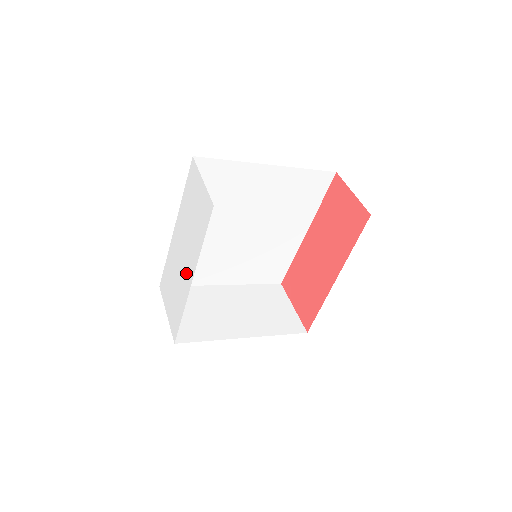
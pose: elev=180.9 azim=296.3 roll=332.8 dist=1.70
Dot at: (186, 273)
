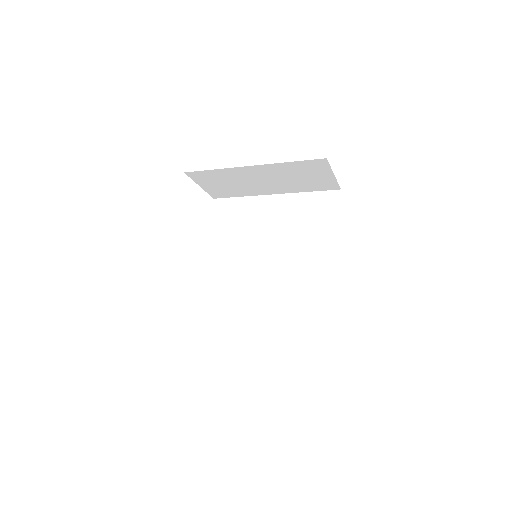
Dot at: occluded
